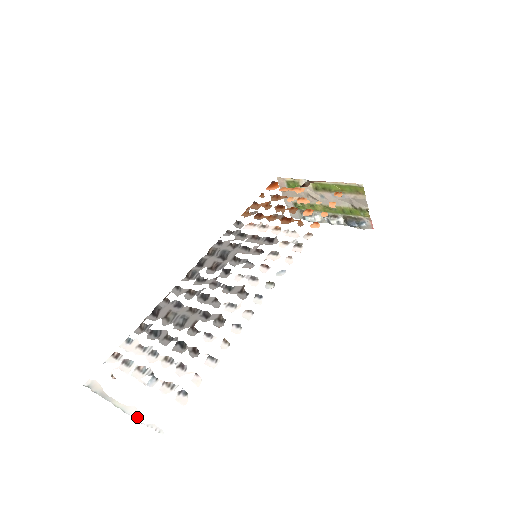
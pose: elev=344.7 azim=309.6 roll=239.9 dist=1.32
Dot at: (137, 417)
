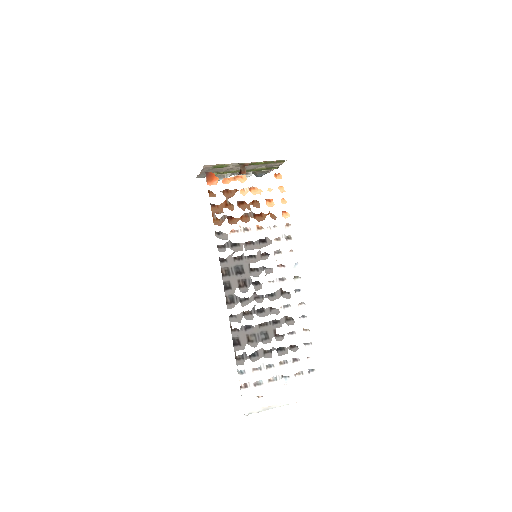
Dot at: occluded
